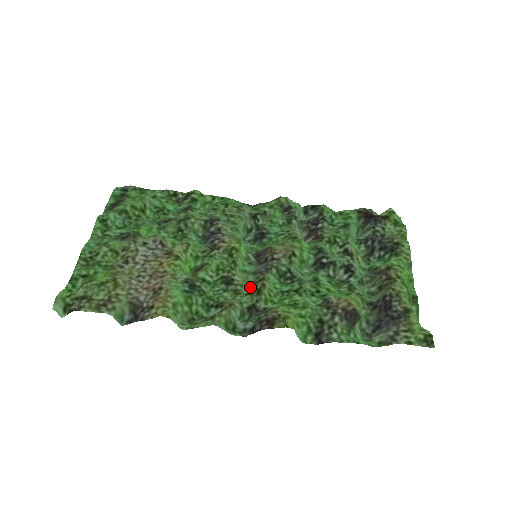
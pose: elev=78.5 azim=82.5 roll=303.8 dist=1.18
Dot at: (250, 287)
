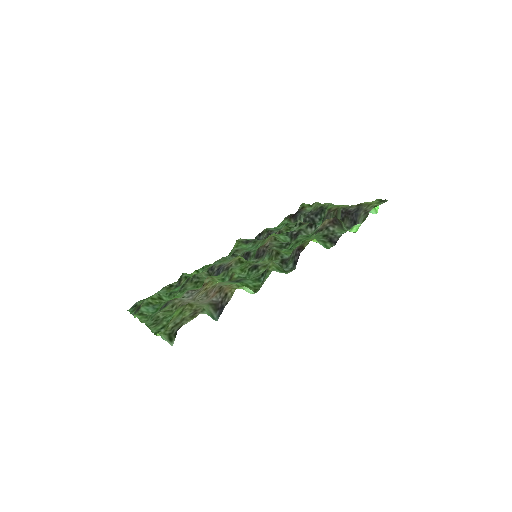
Dot at: (270, 260)
